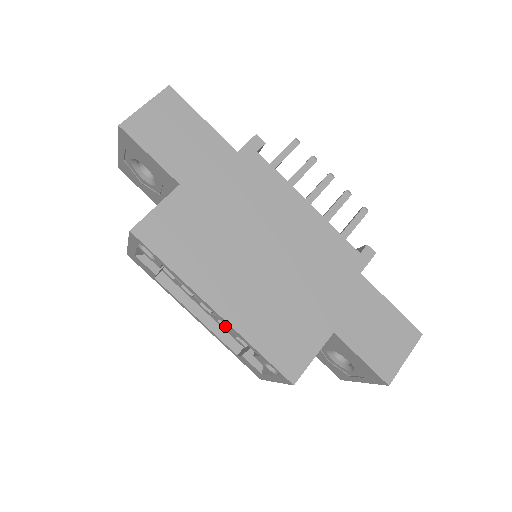
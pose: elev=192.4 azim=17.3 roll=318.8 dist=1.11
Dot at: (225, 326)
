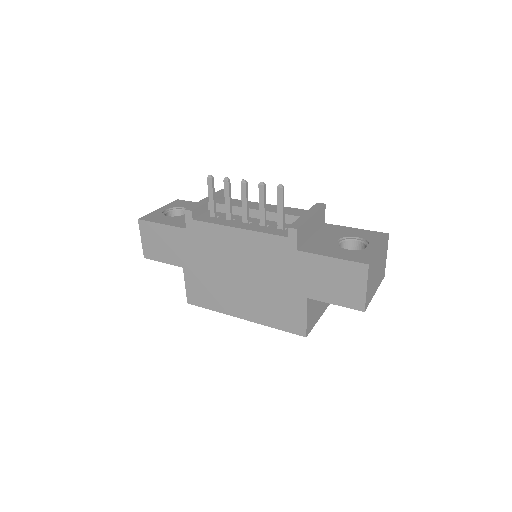
Dot at: occluded
